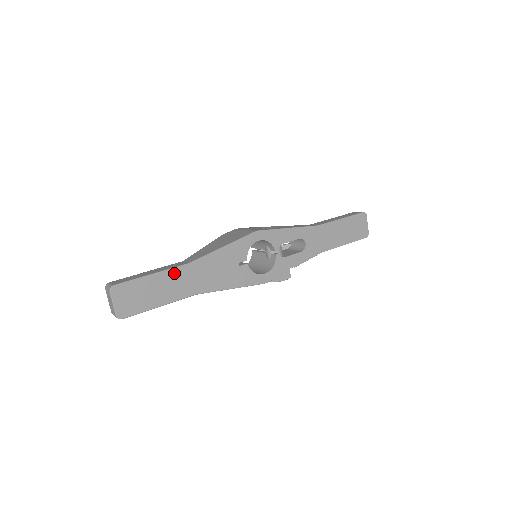
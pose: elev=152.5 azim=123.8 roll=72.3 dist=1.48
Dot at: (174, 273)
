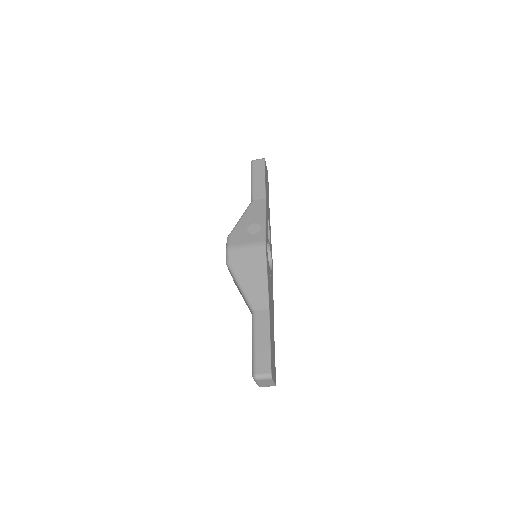
Dot at: (270, 325)
